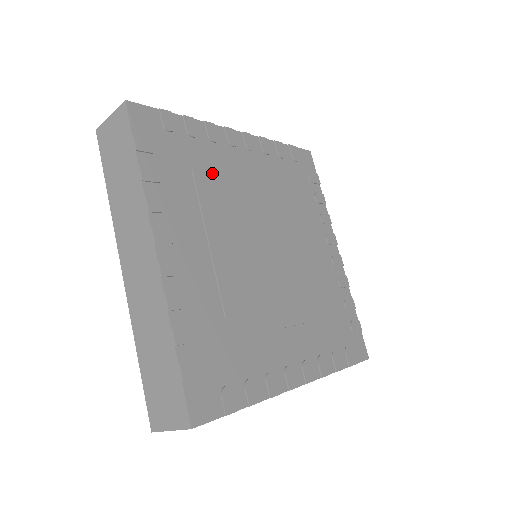
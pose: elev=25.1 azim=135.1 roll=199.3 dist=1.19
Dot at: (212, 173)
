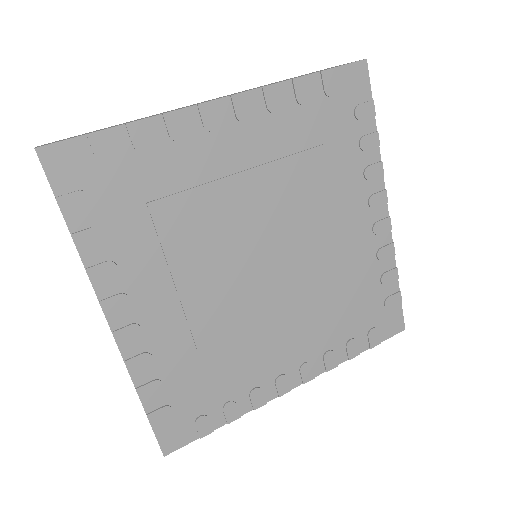
Dot at: (177, 193)
